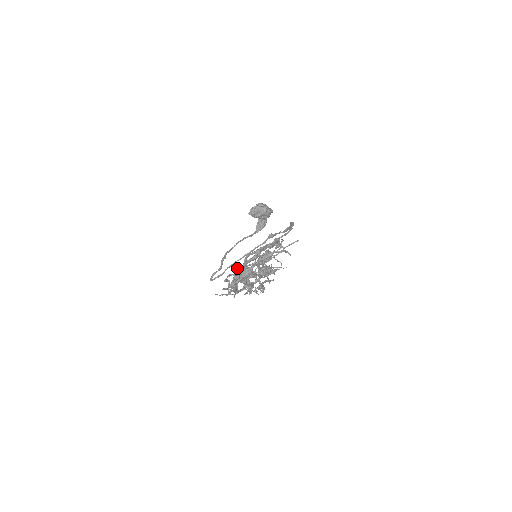
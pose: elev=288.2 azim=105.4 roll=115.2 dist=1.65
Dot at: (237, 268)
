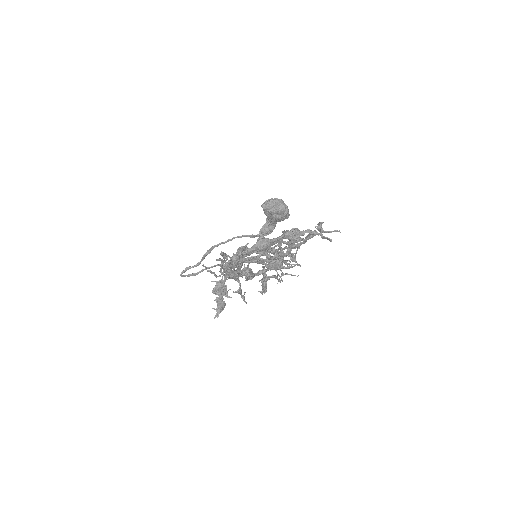
Dot at: (241, 246)
